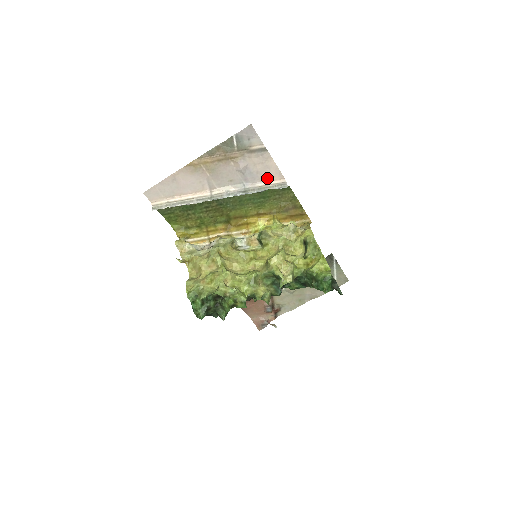
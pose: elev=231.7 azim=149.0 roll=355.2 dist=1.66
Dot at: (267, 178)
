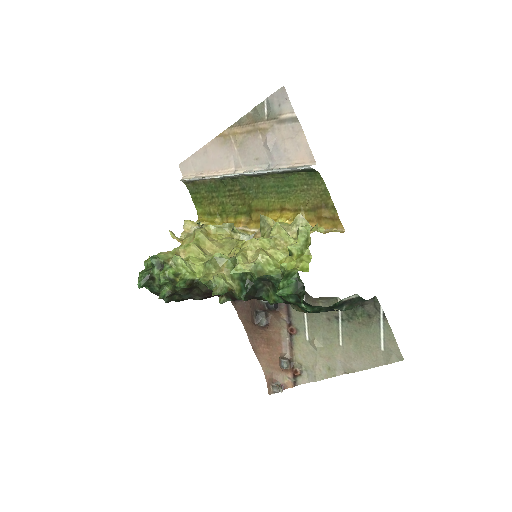
Dot at: (295, 159)
